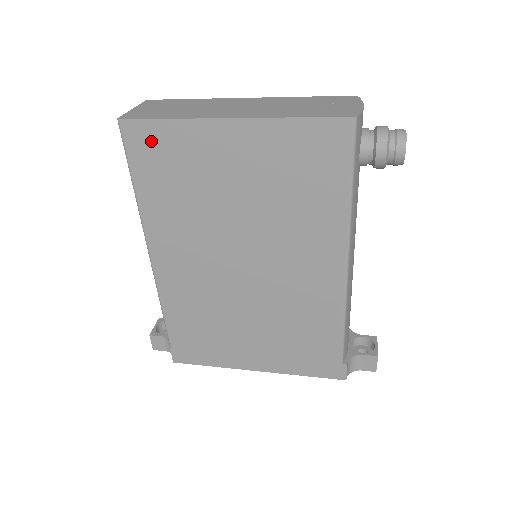
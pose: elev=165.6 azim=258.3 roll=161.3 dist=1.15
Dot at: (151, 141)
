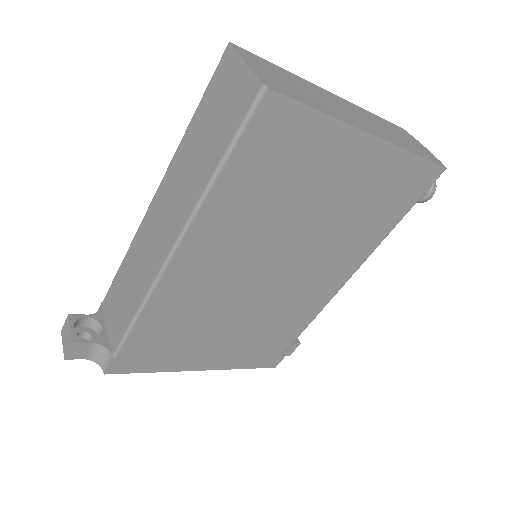
Dot at: (284, 128)
